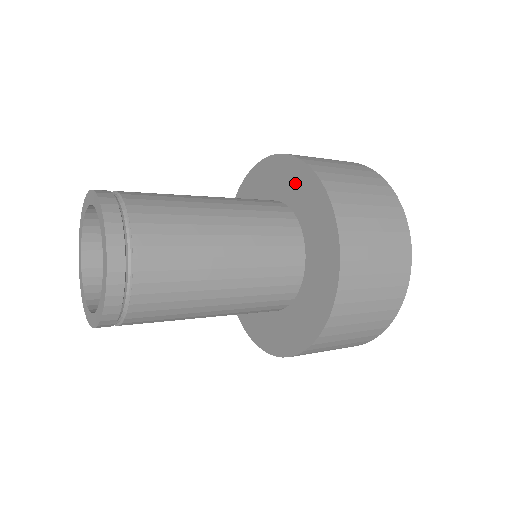
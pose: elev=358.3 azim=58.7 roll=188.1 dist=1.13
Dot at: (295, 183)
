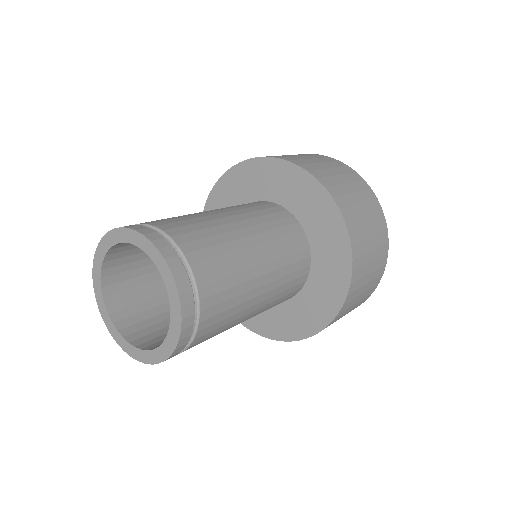
Dot at: (255, 179)
